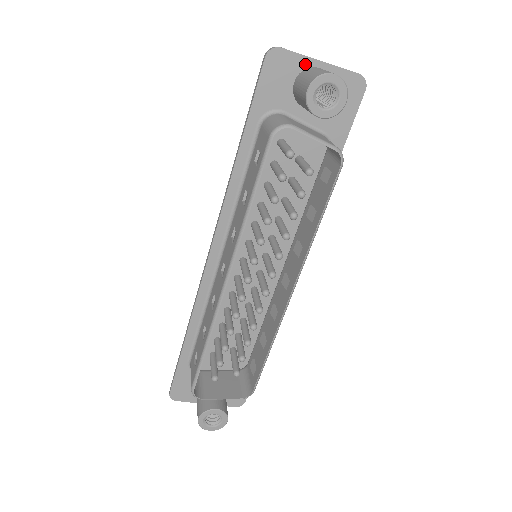
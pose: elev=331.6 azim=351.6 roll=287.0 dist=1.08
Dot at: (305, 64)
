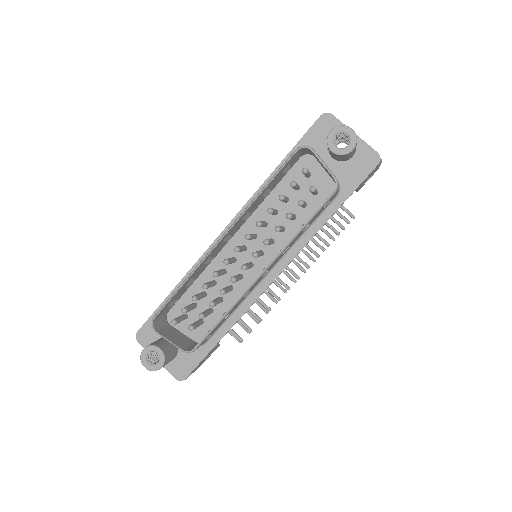
Dot at: occluded
